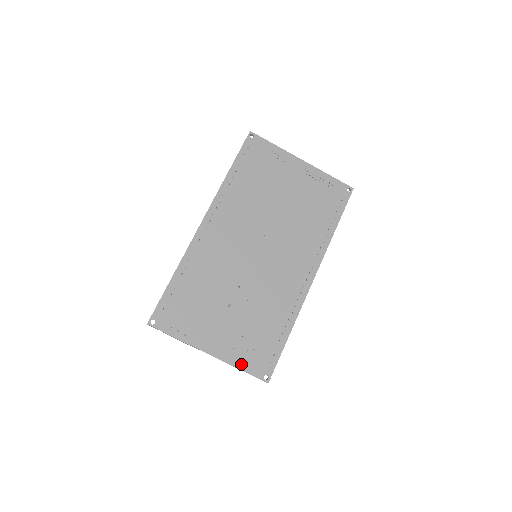
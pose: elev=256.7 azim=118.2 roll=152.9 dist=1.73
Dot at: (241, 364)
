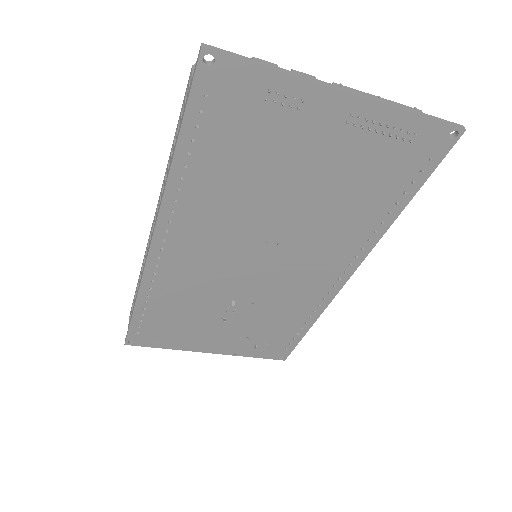
Dot at: (250, 354)
